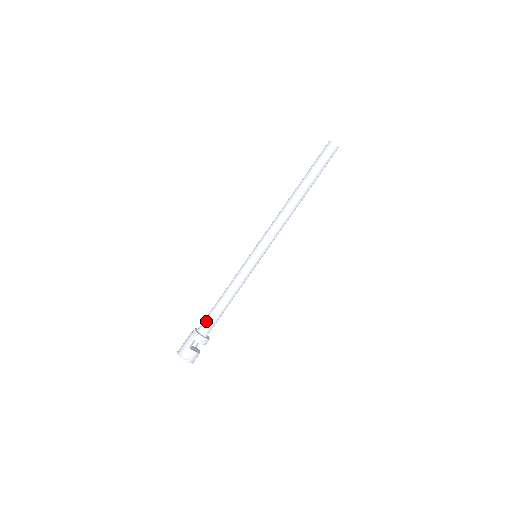
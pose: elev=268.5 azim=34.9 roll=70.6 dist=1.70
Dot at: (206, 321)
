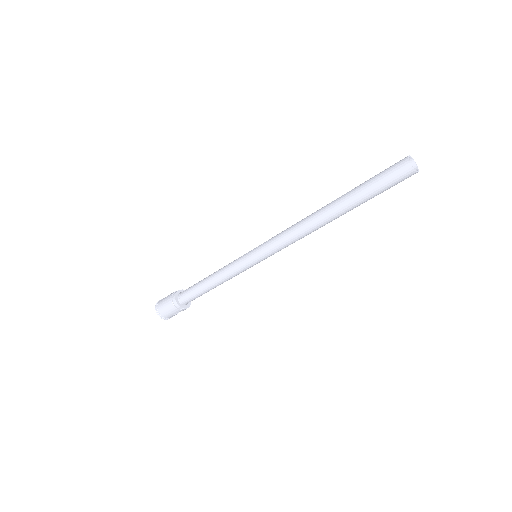
Dot at: (191, 299)
